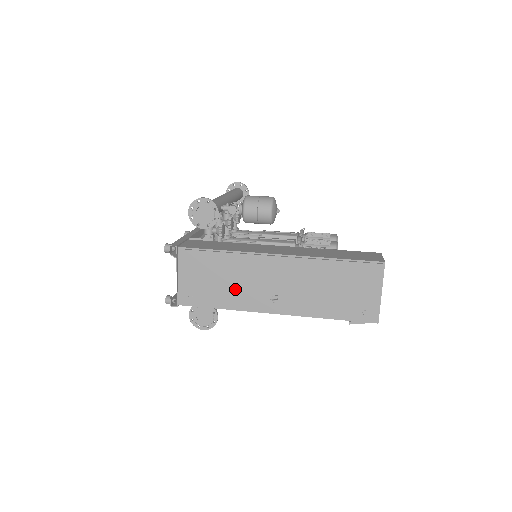
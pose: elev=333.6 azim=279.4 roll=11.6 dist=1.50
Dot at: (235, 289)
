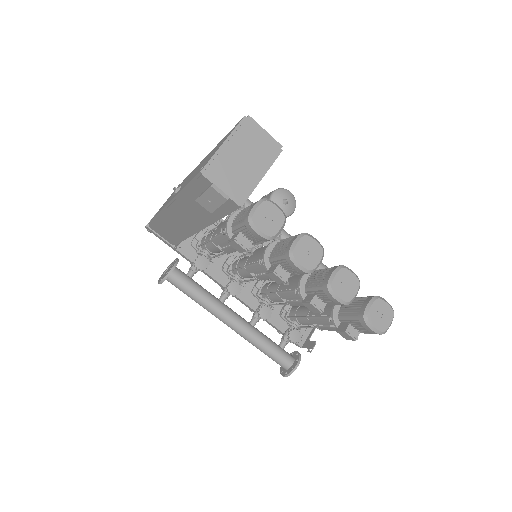
Dot at: occluded
